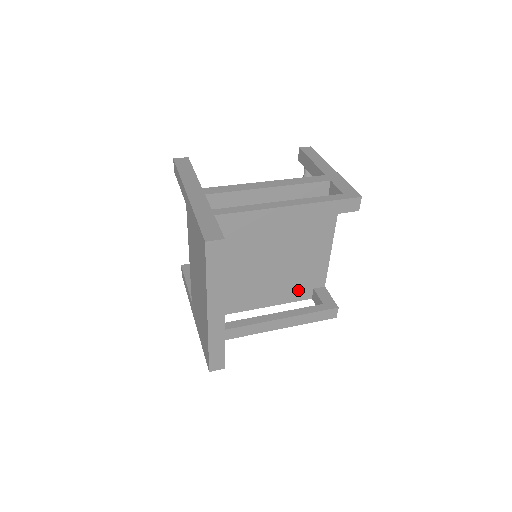
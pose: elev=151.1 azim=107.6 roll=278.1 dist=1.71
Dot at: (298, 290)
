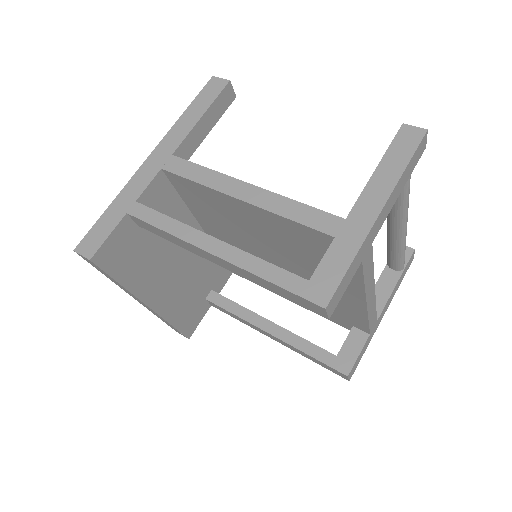
Dot at: occluded
